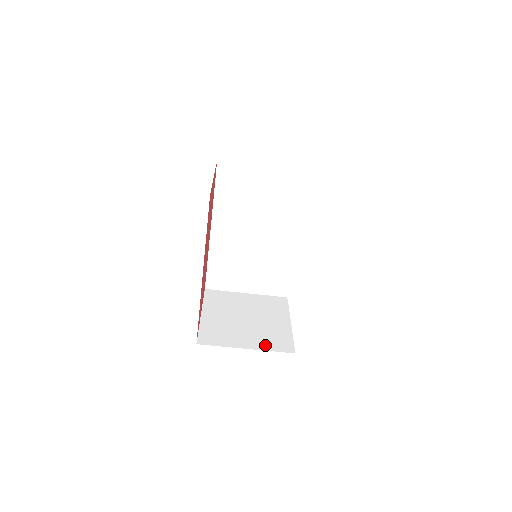
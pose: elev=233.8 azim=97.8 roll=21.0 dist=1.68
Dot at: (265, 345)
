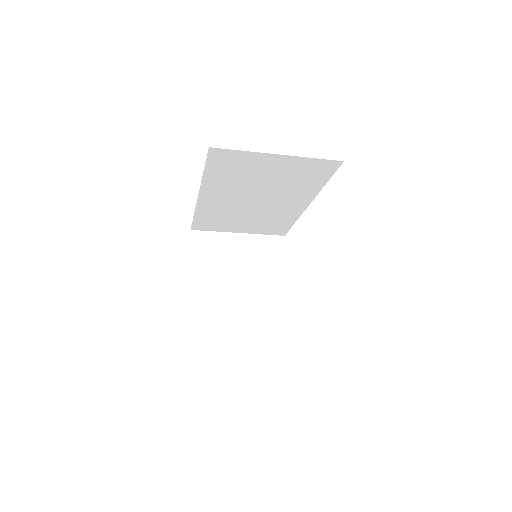
Dot at: (258, 322)
